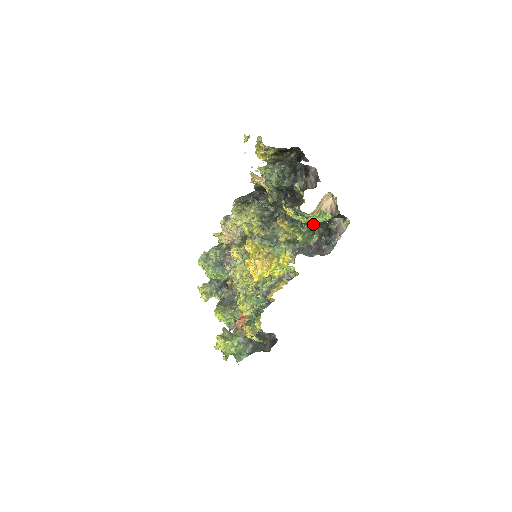
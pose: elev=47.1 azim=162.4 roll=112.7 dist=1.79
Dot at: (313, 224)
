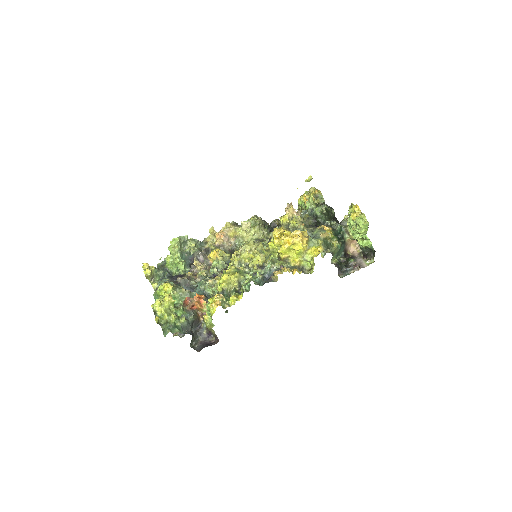
Dot at: (342, 249)
